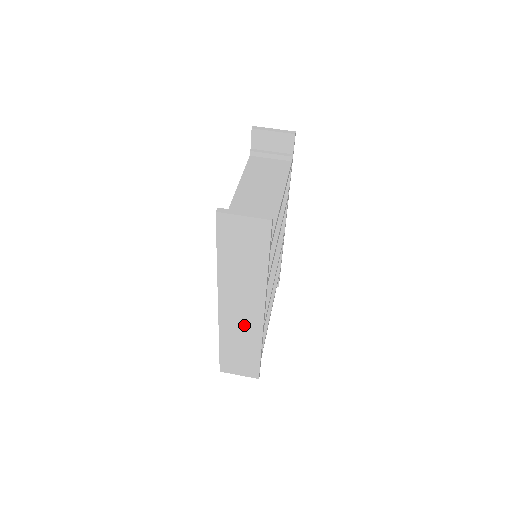
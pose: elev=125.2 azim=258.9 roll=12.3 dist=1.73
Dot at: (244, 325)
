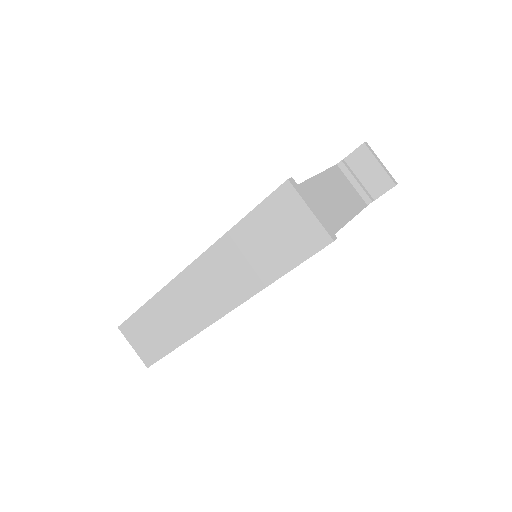
Dot at: (190, 309)
